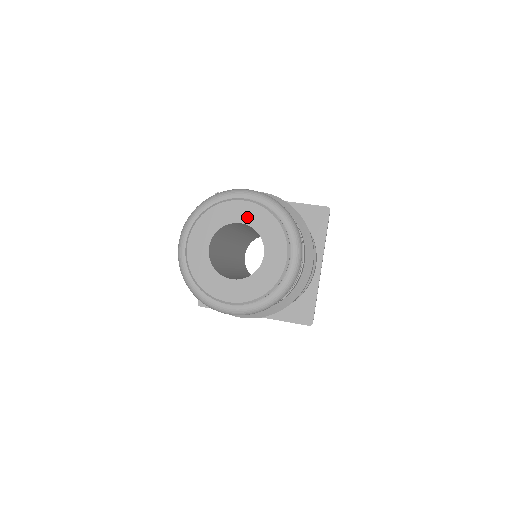
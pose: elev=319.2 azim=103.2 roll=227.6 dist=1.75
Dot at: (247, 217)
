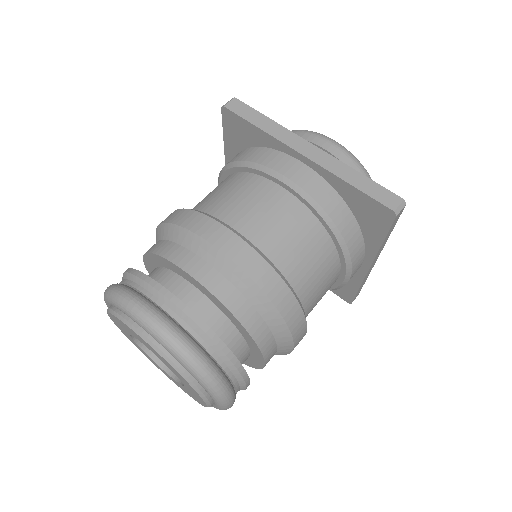
Dot at: (153, 352)
